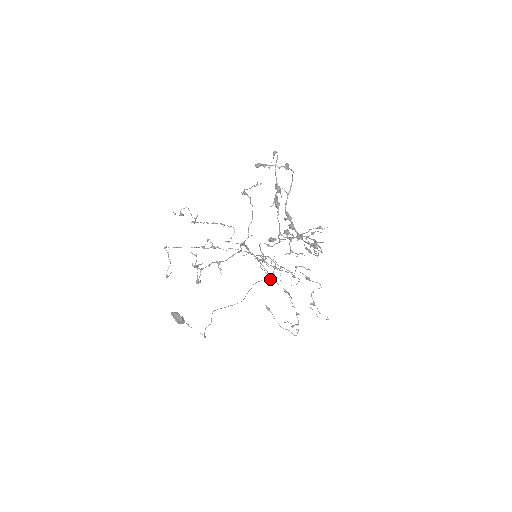
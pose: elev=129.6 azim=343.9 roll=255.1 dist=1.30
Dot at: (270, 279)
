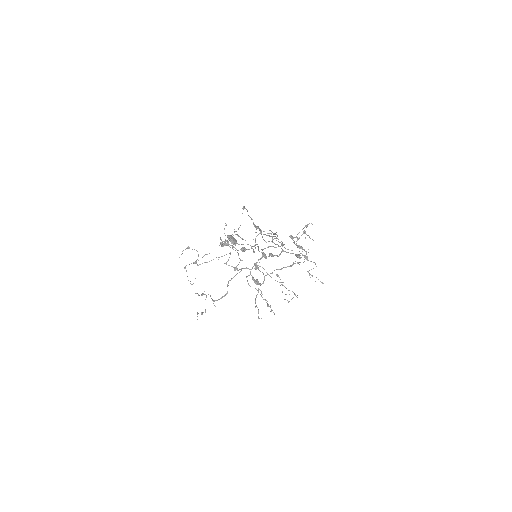
Dot at: occluded
